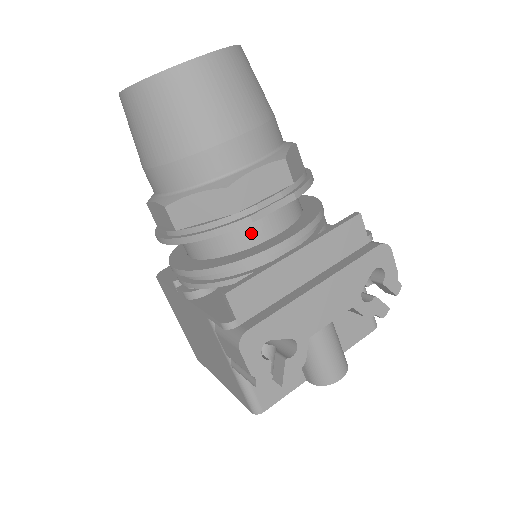
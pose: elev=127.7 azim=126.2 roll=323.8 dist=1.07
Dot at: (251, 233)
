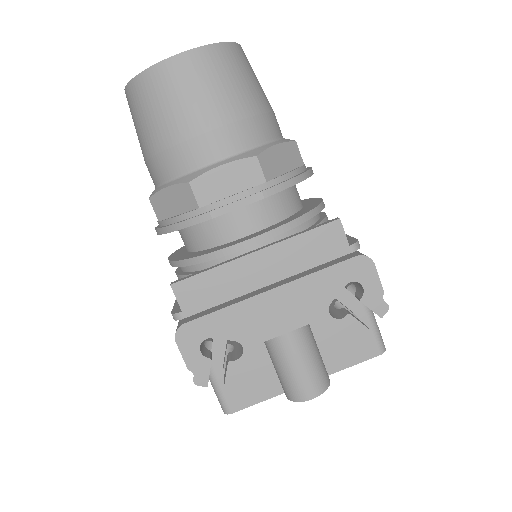
Dot at: (223, 230)
